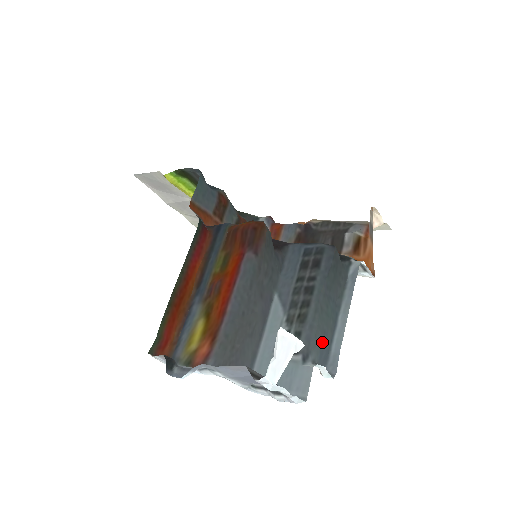
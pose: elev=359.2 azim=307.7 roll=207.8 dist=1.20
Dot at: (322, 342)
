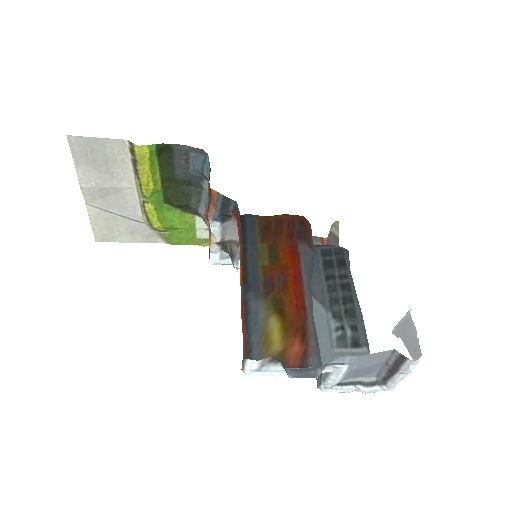
Dot at: occluded
